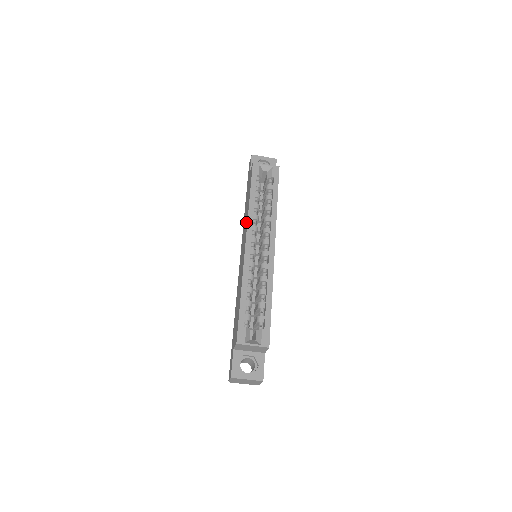
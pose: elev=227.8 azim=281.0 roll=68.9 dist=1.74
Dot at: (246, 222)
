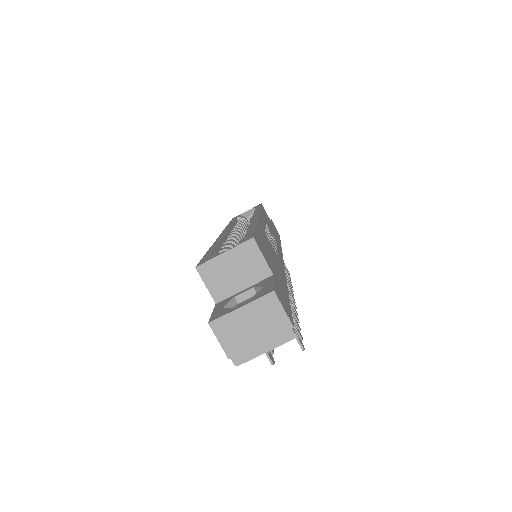
Dot at: occluded
